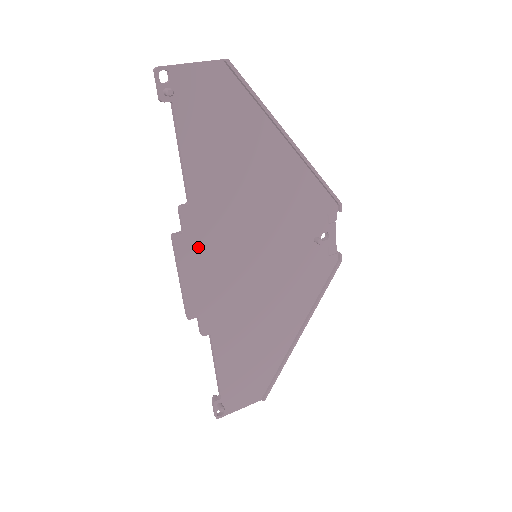
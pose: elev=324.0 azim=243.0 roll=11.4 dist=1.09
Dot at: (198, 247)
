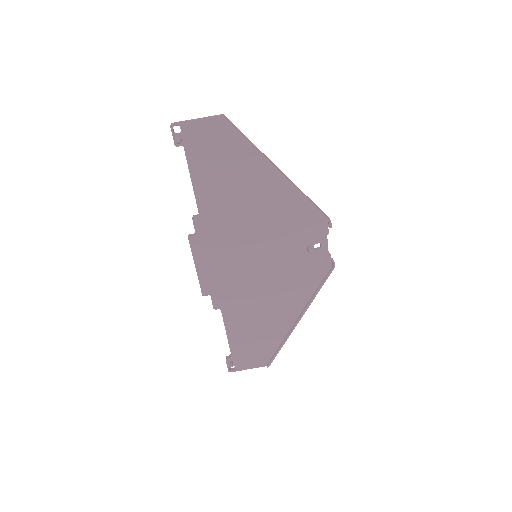
Dot at: (207, 246)
